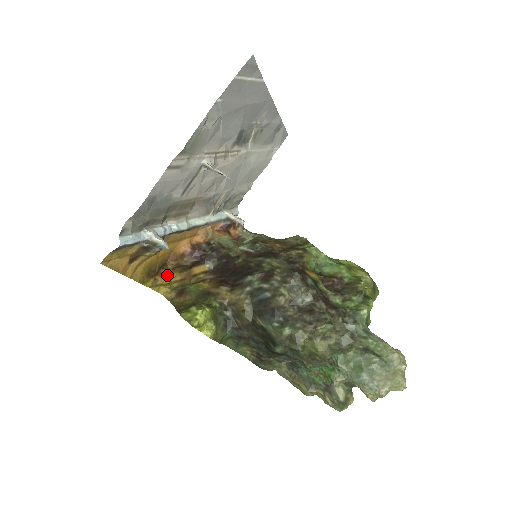
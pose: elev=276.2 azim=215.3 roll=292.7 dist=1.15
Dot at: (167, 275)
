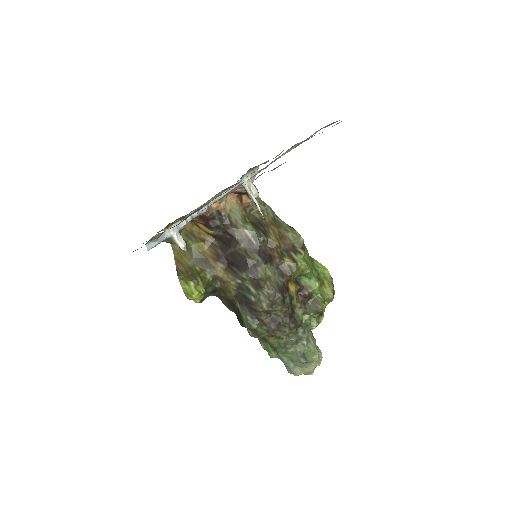
Dot at: occluded
